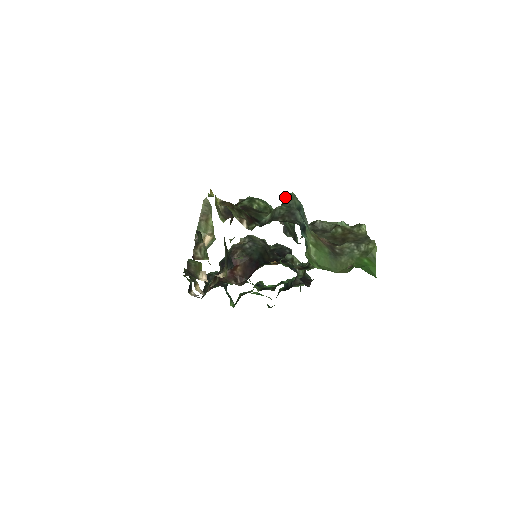
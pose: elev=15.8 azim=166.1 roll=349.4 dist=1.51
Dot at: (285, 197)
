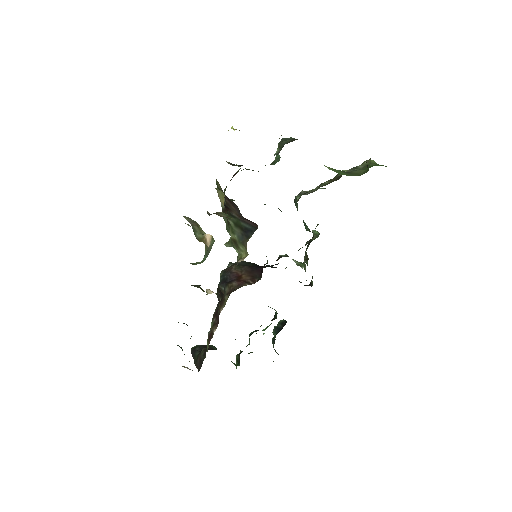
Dot at: (280, 141)
